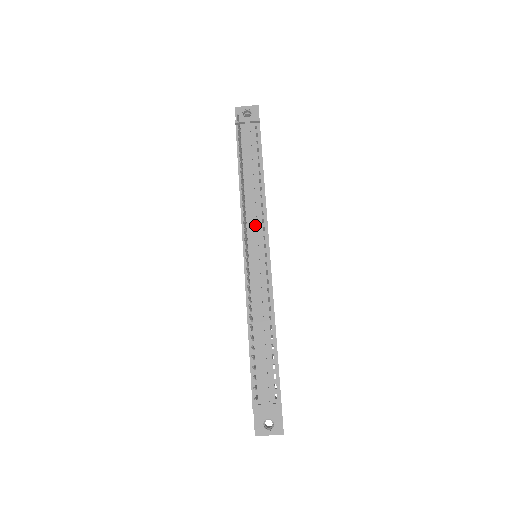
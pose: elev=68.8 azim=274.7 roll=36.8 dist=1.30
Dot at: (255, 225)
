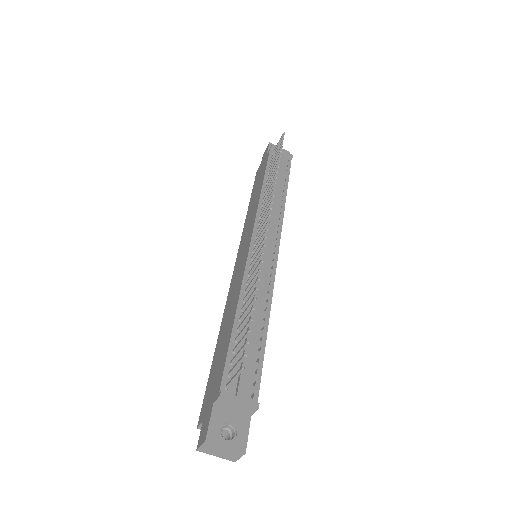
Dot at: (271, 222)
